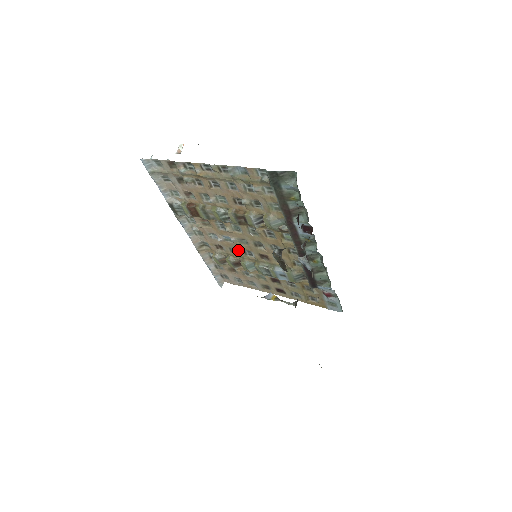
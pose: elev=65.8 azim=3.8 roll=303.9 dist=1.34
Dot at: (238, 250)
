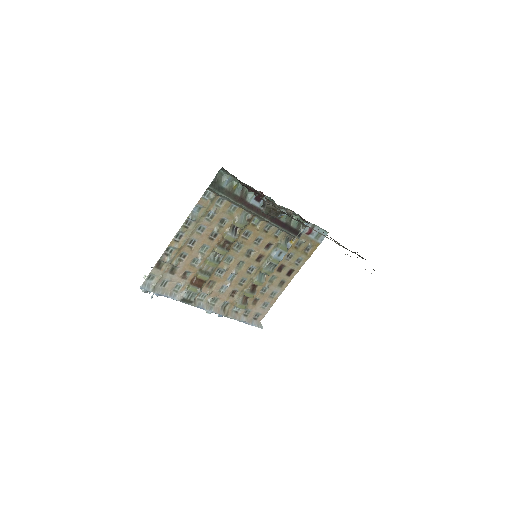
Dot at: (244, 277)
